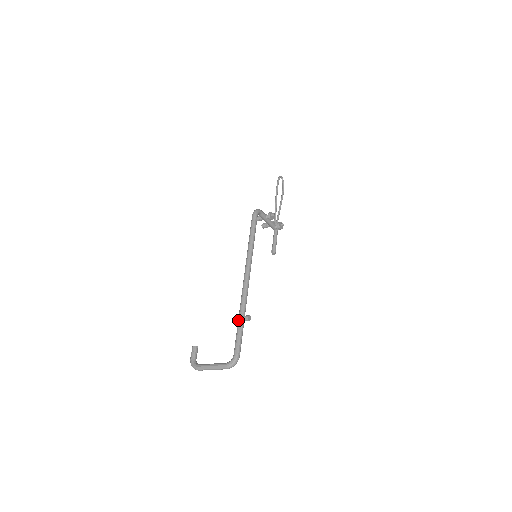
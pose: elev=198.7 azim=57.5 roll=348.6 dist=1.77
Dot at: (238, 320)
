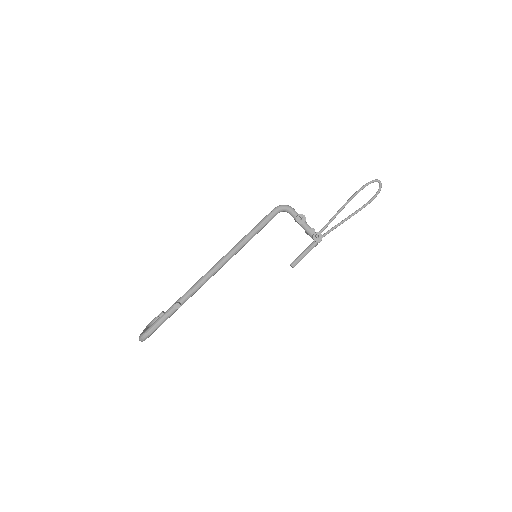
Dot at: (174, 303)
